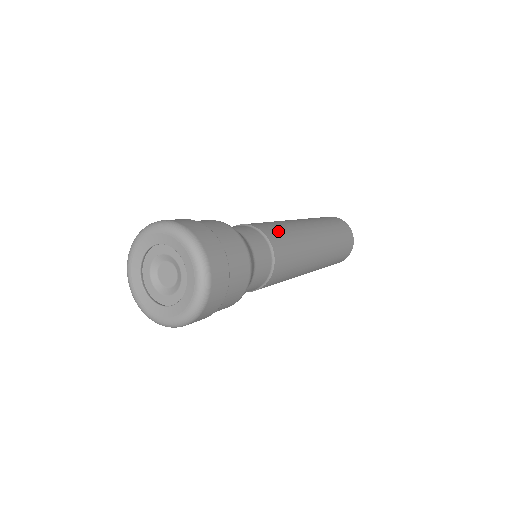
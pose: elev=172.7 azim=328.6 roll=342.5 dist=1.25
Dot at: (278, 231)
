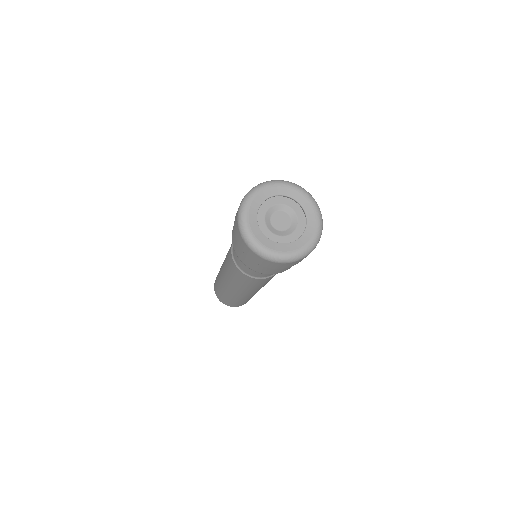
Dot at: occluded
